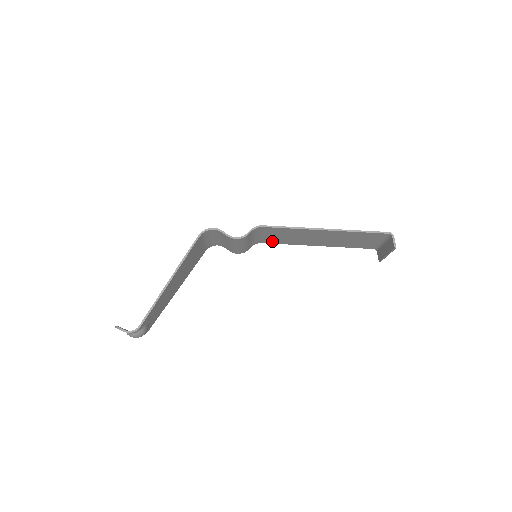
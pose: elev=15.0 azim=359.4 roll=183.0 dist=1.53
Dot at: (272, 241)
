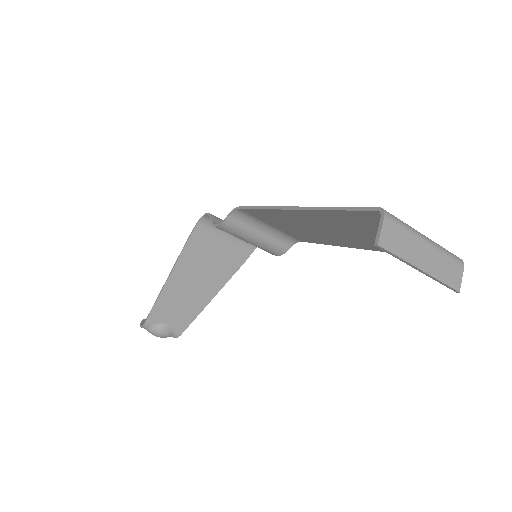
Dot at: (303, 238)
